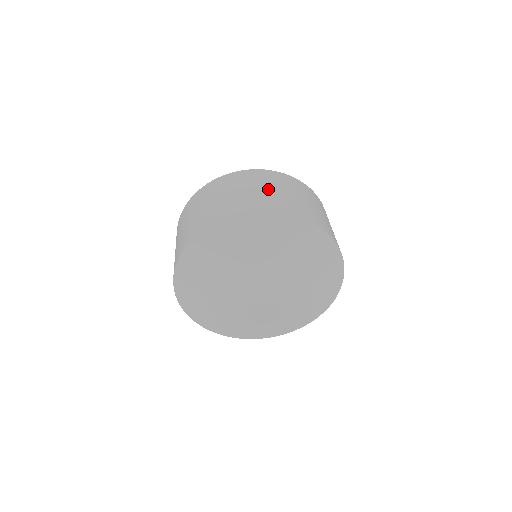
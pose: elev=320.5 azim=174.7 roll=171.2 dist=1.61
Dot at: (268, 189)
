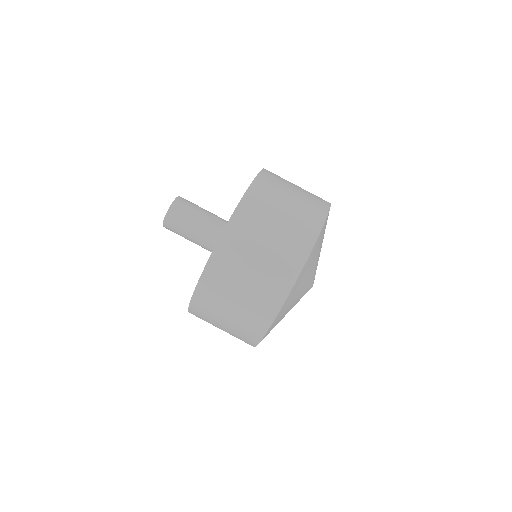
Dot at: (290, 200)
